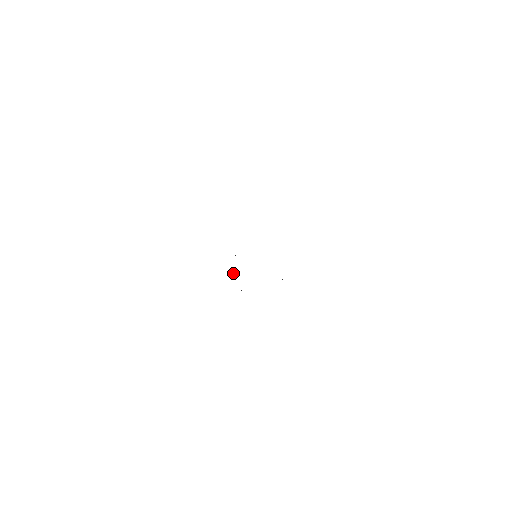
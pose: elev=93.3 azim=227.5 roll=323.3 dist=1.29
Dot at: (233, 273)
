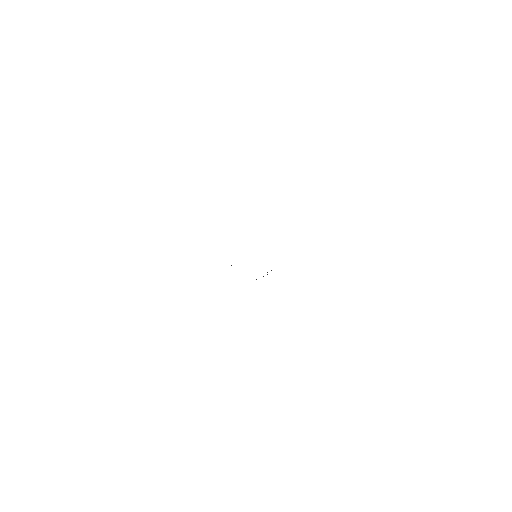
Dot at: occluded
